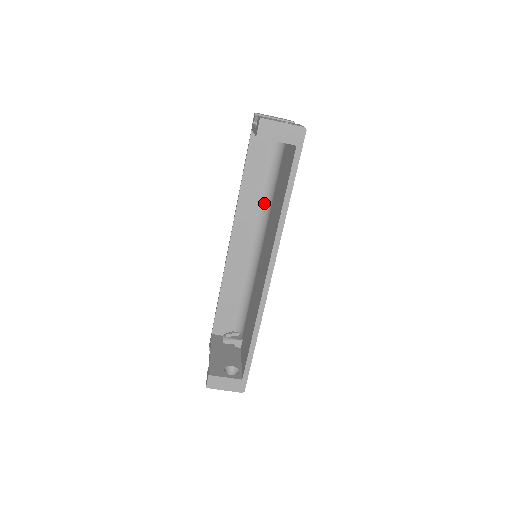
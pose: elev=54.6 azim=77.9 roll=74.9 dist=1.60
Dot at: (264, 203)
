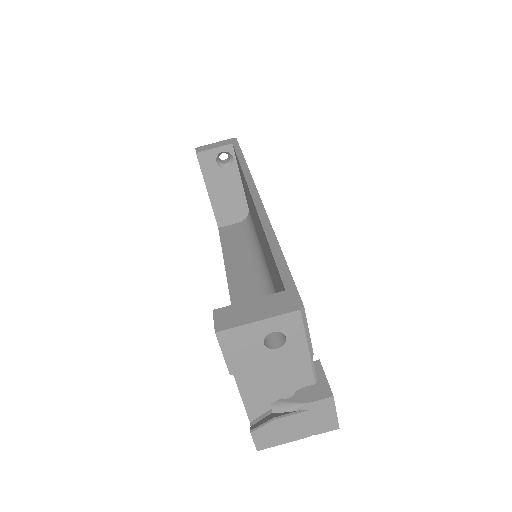
Dot at: (254, 255)
